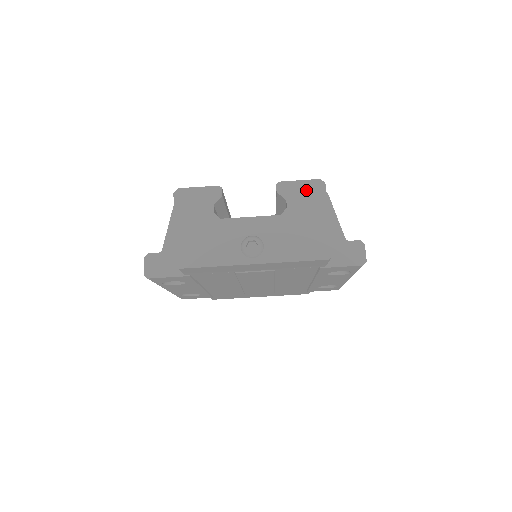
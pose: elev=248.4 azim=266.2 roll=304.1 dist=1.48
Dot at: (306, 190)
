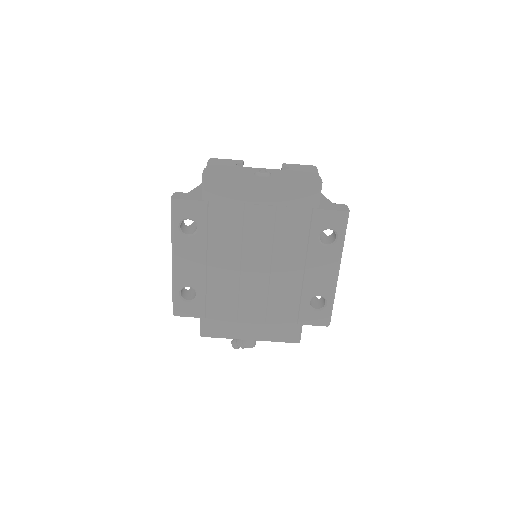
Dot at: (303, 167)
